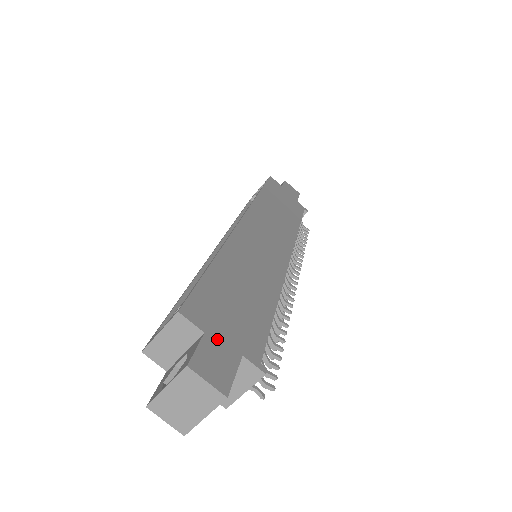
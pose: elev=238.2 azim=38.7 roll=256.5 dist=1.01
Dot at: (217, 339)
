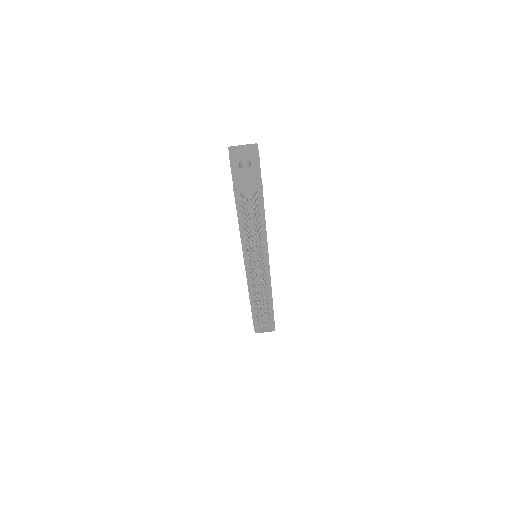
Dot at: occluded
